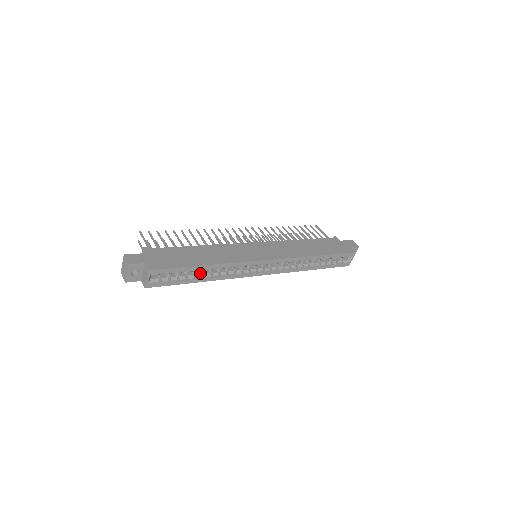
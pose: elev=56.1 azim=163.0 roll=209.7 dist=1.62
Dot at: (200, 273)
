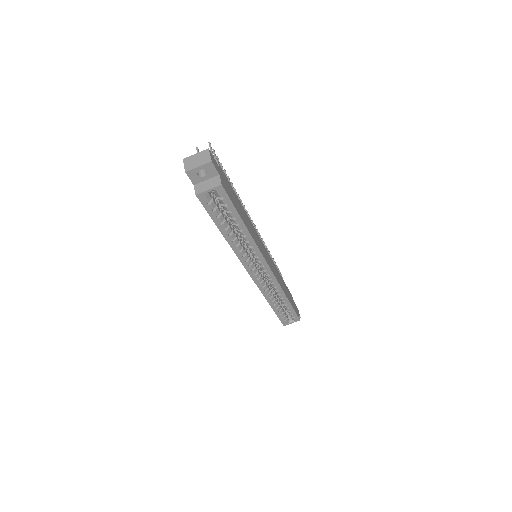
Dot at: (231, 228)
